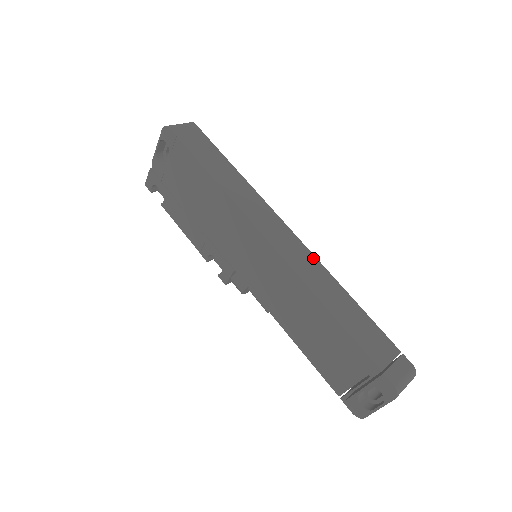
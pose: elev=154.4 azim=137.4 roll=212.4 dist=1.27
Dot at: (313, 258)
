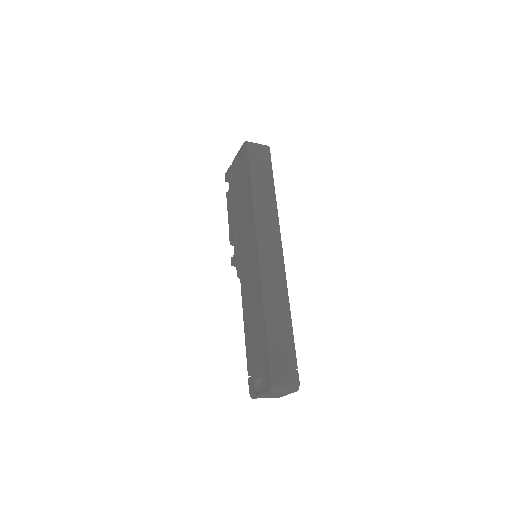
Dot at: (283, 275)
